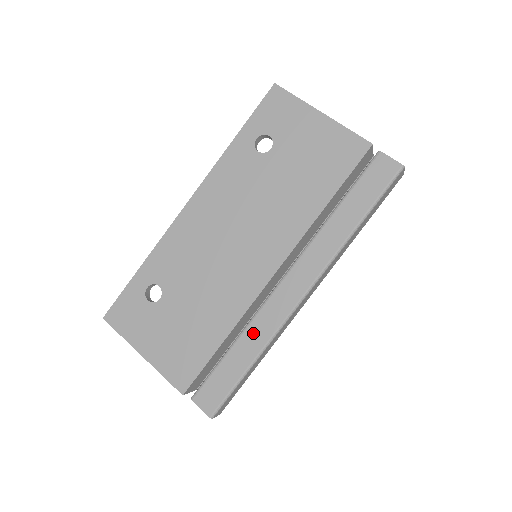
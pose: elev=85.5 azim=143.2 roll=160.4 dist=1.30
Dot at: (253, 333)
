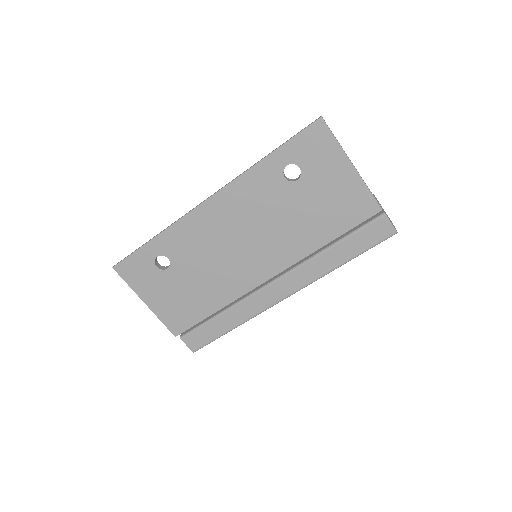
Dot at: (239, 311)
